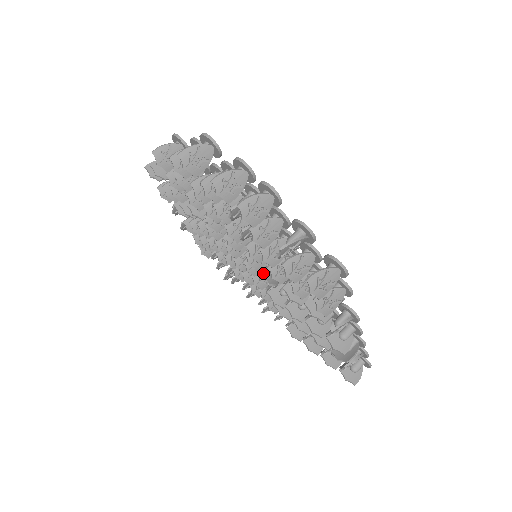
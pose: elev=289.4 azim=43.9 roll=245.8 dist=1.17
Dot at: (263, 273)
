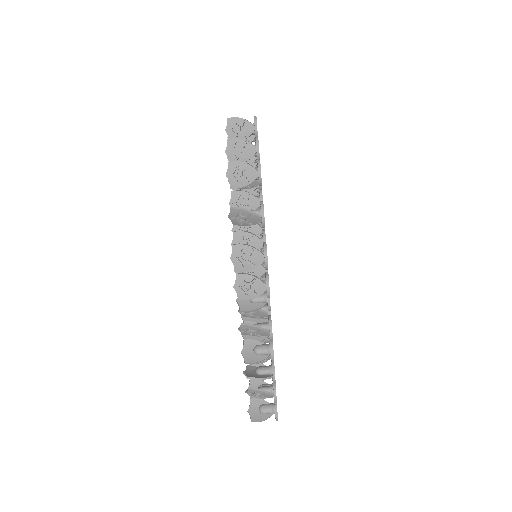
Dot at: occluded
